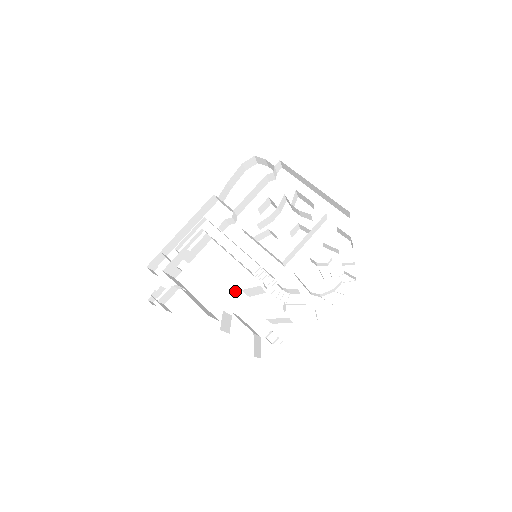
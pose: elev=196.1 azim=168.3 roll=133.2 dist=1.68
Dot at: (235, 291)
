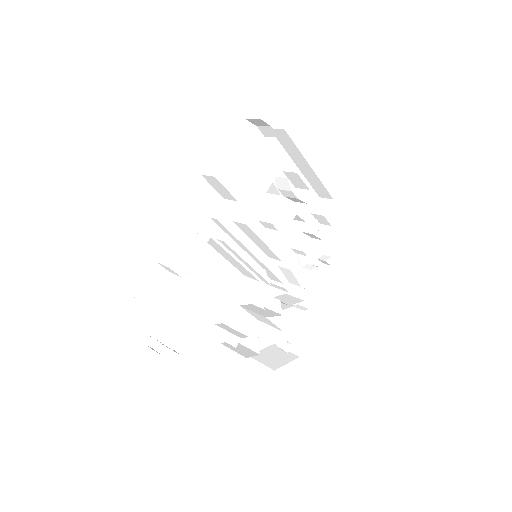
Dot at: (225, 295)
